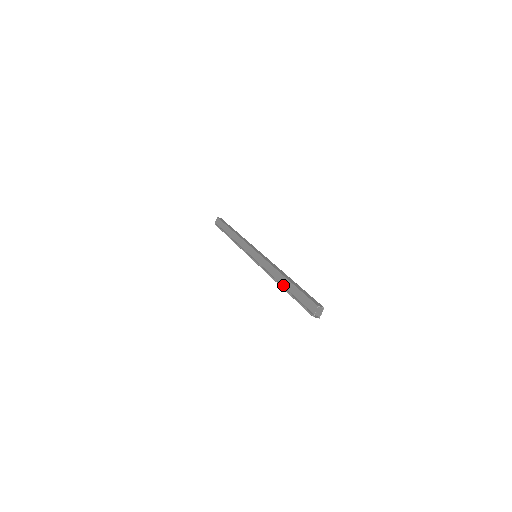
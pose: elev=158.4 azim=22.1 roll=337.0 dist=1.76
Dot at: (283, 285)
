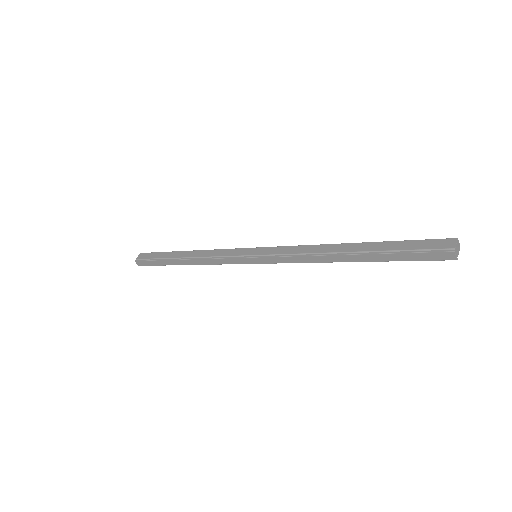
Dot at: (352, 250)
